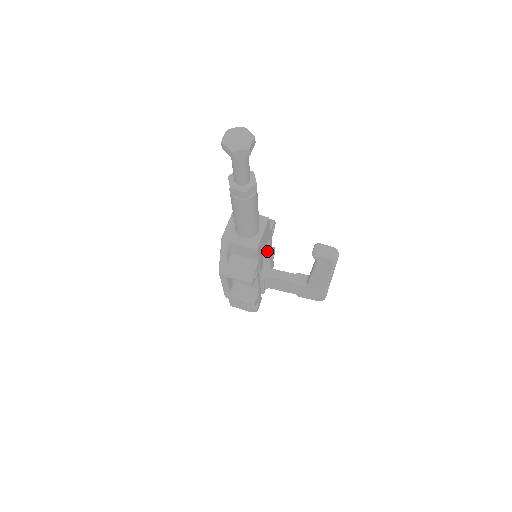
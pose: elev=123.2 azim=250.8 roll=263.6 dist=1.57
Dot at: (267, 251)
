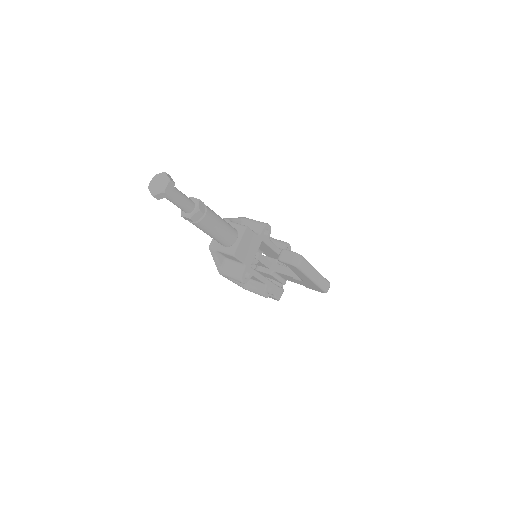
Dot at: (271, 249)
